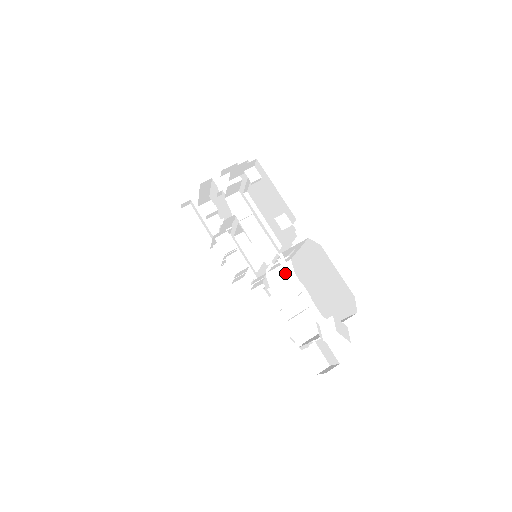
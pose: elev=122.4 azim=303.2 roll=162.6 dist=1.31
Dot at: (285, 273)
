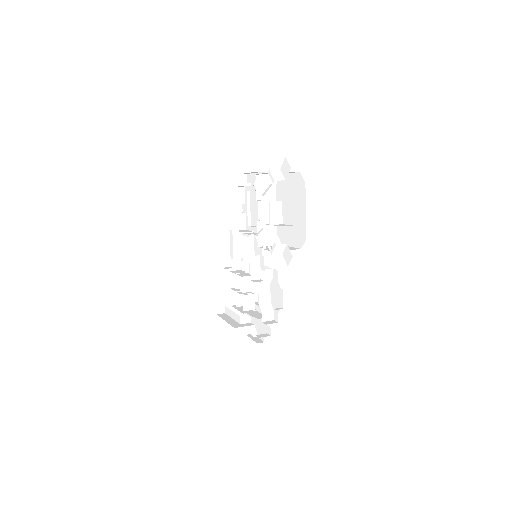
Dot at: (273, 242)
